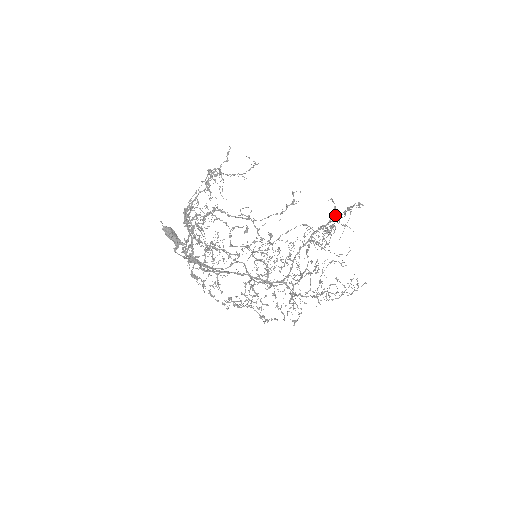
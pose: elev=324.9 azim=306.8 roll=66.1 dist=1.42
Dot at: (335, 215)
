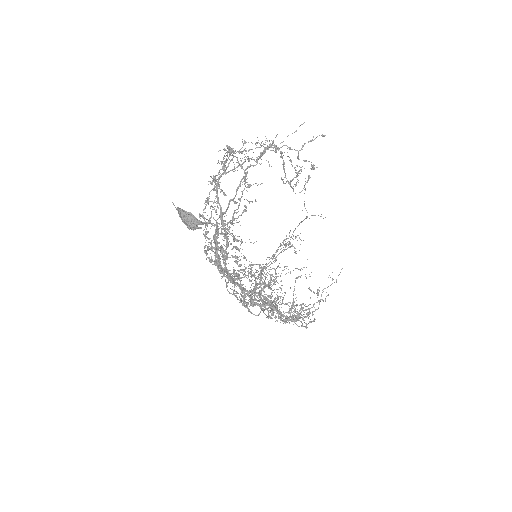
Dot at: (269, 257)
